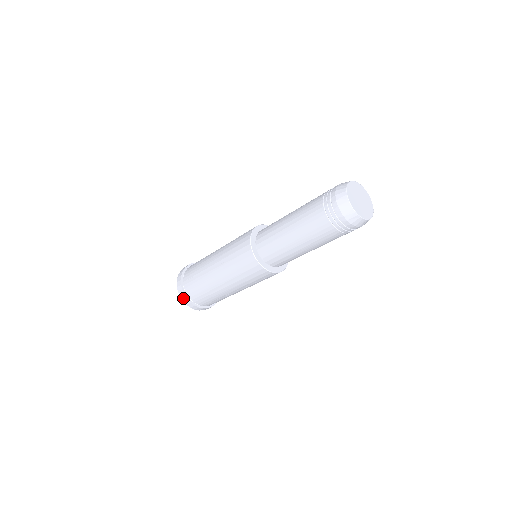
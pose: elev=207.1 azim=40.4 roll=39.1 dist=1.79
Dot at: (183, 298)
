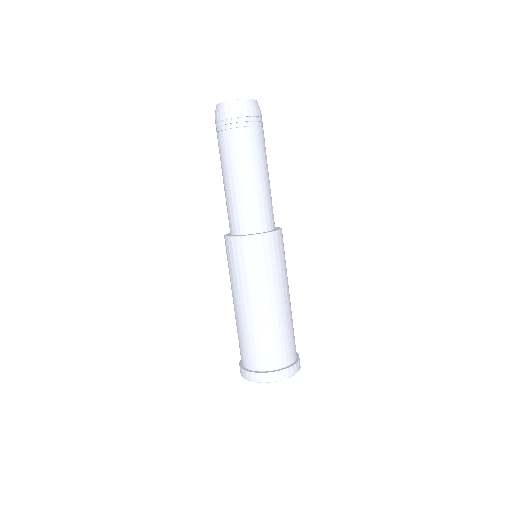
Dot at: (272, 378)
